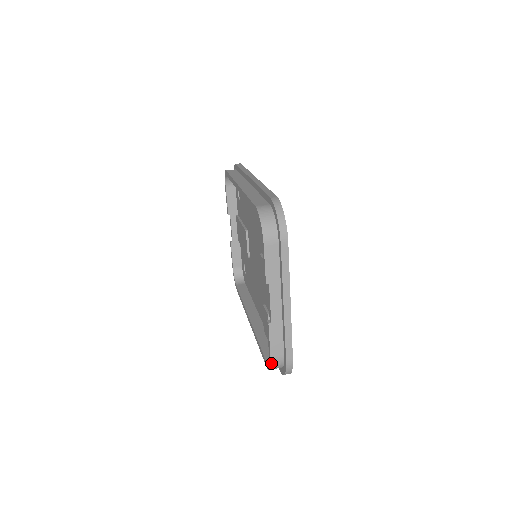
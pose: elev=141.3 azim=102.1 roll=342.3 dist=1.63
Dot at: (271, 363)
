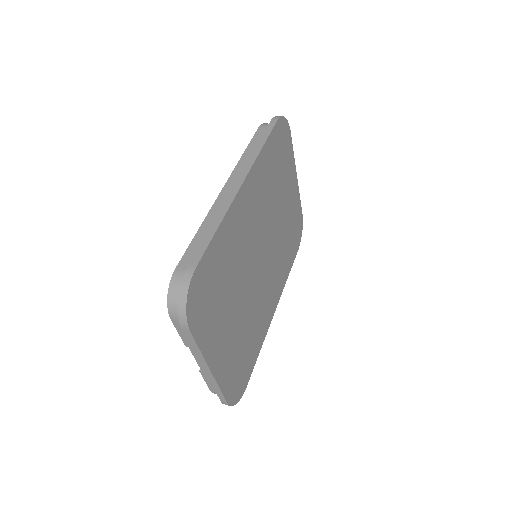
Dot at: occluded
